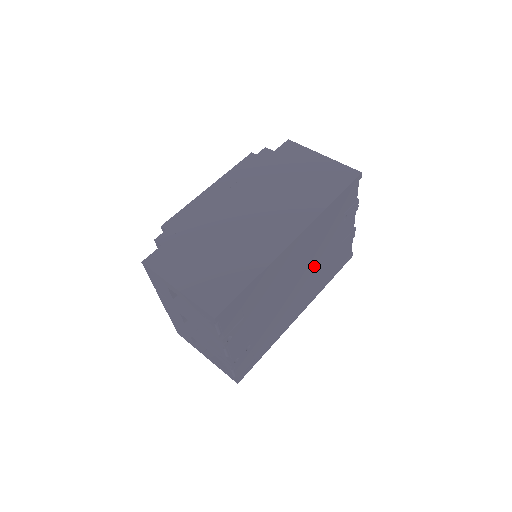
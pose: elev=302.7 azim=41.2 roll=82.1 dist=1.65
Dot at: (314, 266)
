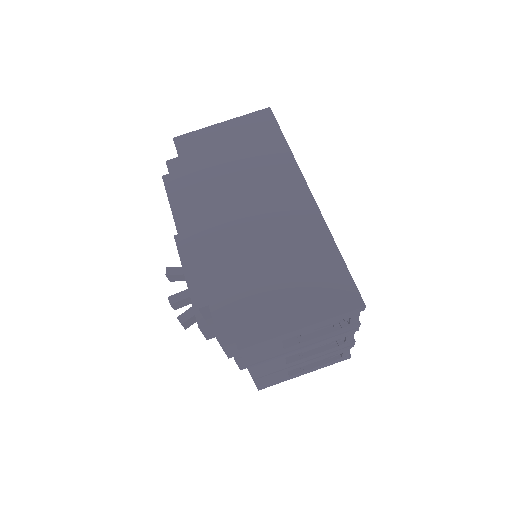
Dot at: occluded
